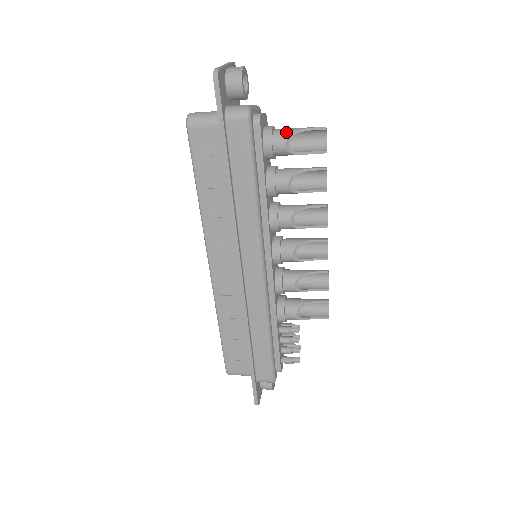
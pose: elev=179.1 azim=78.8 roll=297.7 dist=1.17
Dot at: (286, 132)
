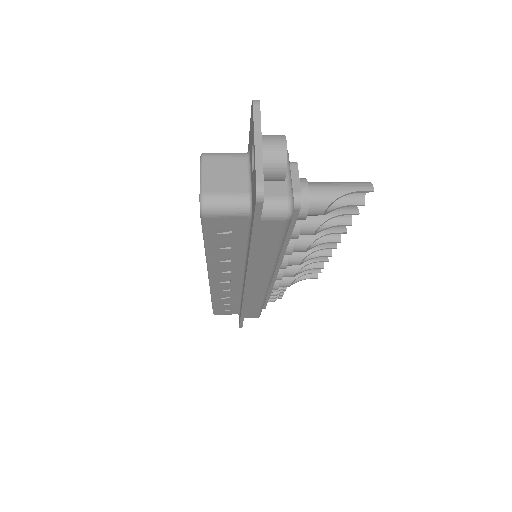
Dot at: (325, 200)
